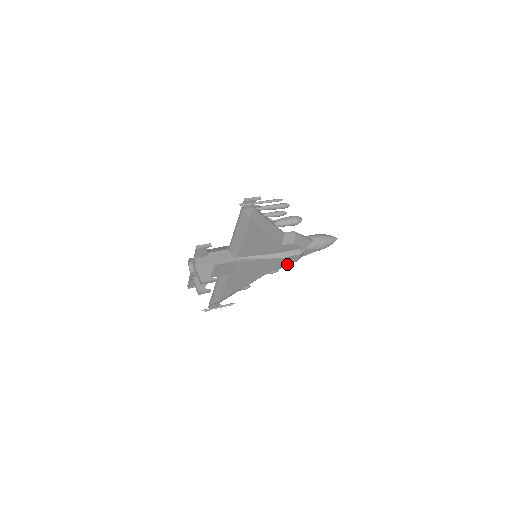
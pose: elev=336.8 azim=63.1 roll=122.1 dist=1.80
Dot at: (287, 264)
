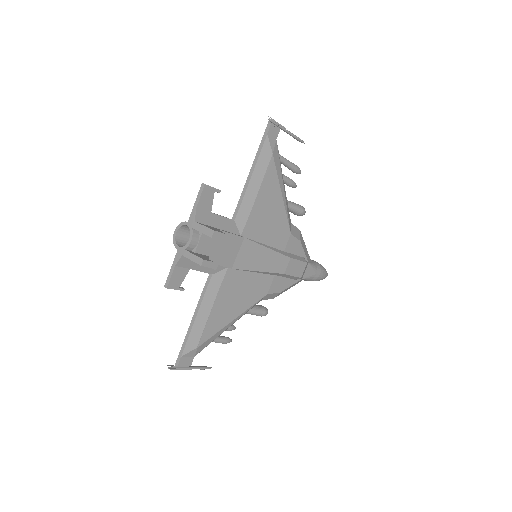
Dot at: (287, 287)
